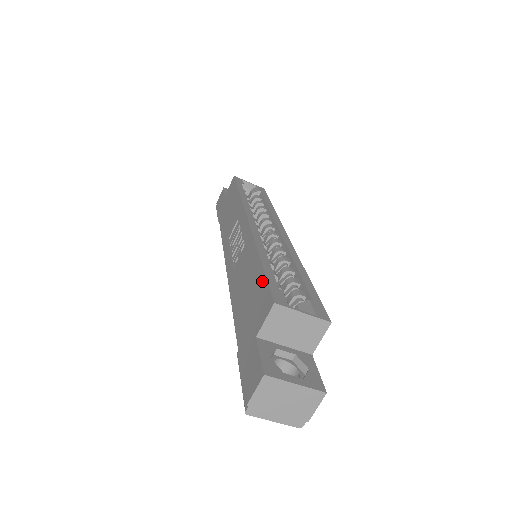
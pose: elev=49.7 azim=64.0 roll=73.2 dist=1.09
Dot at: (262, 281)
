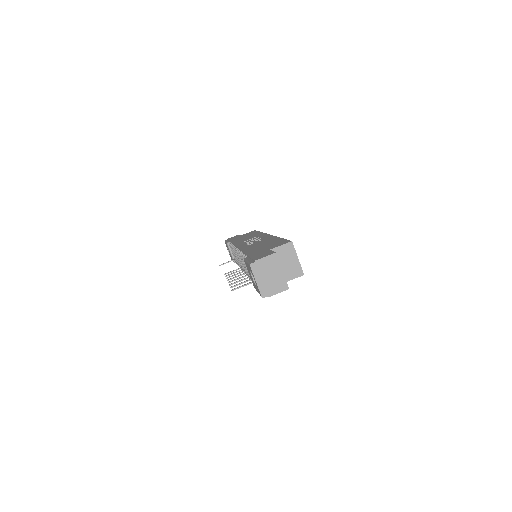
Dot at: (282, 240)
